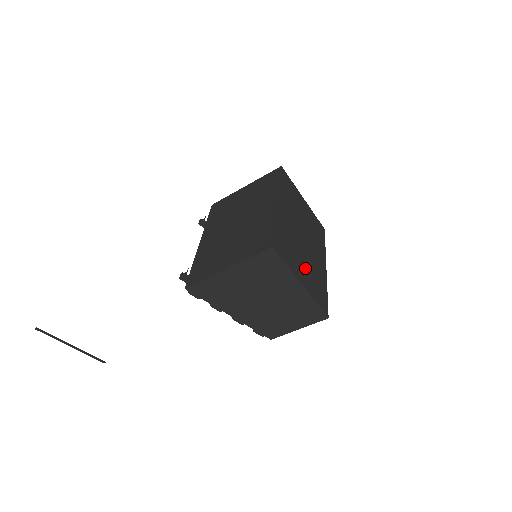
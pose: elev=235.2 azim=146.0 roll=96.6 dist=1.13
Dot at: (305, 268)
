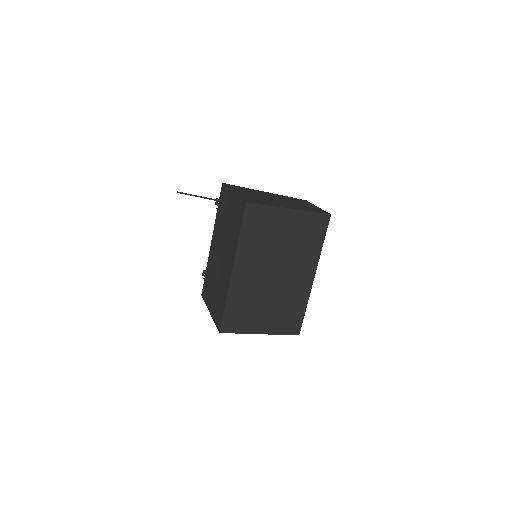
Dot at: (270, 312)
